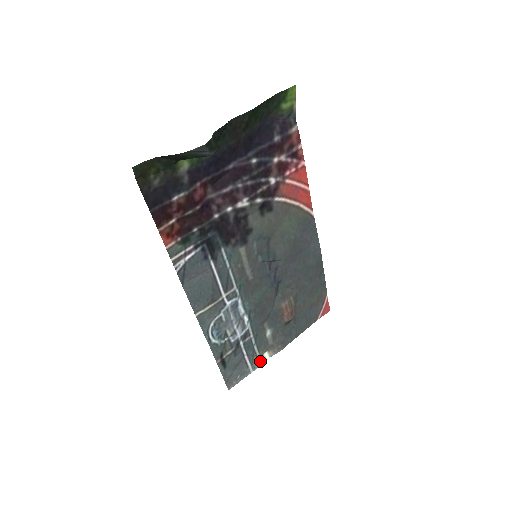
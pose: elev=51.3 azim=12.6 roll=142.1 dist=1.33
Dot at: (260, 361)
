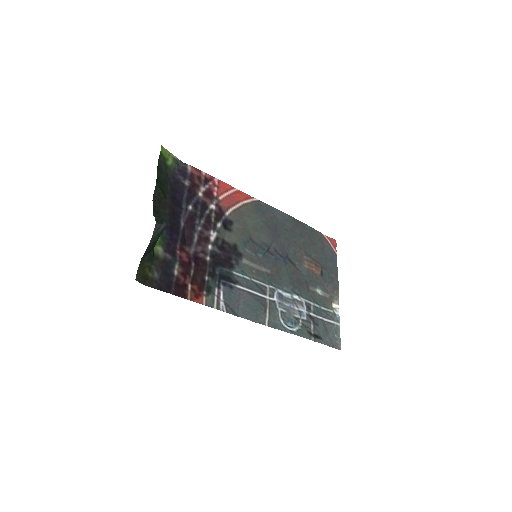
Dot at: (336, 313)
